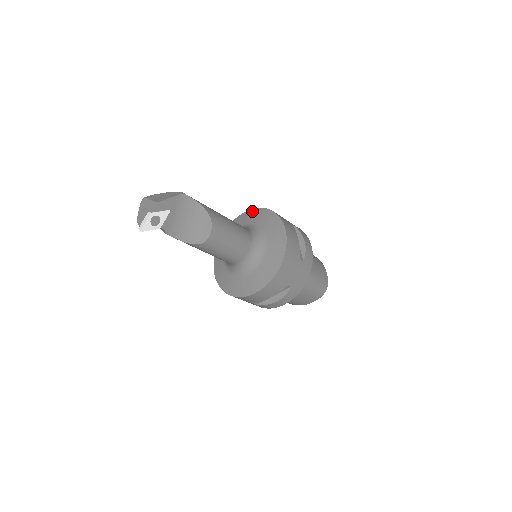
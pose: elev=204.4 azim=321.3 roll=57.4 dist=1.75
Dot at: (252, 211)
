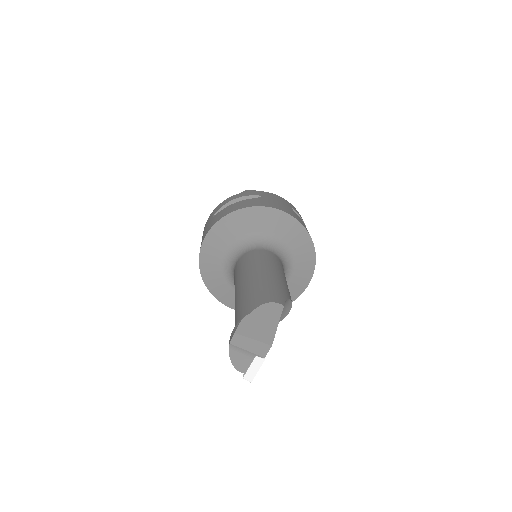
Dot at: (257, 211)
